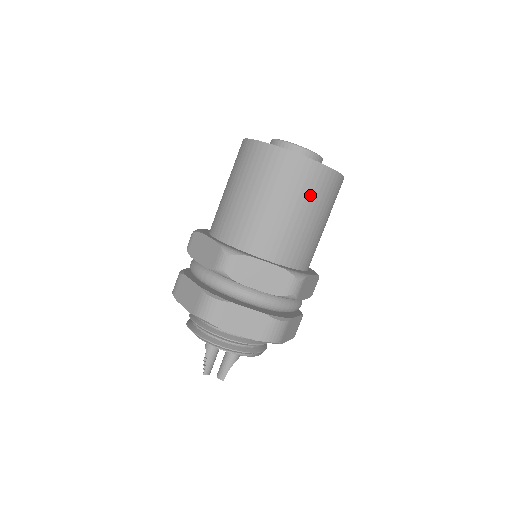
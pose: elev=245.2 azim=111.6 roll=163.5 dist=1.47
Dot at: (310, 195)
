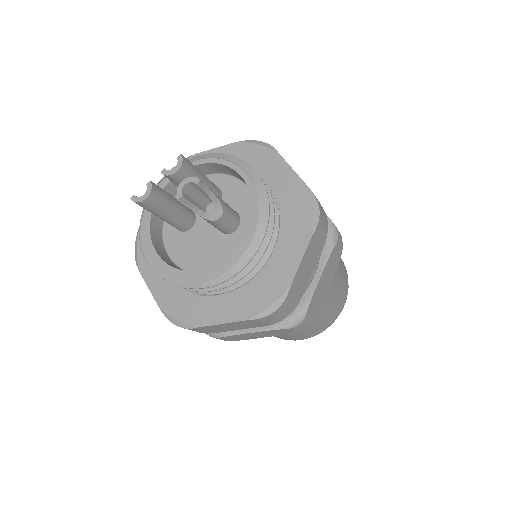
Dot at: occluded
